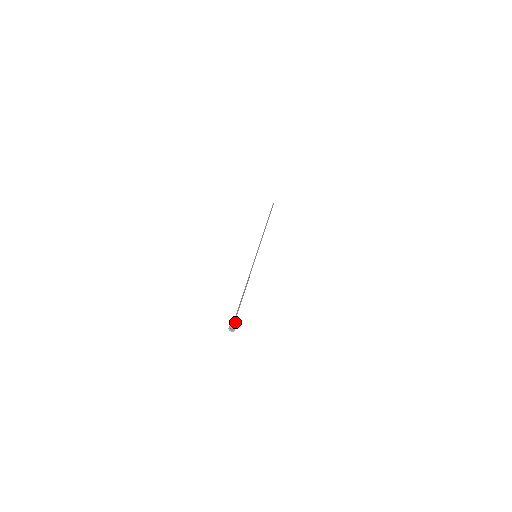
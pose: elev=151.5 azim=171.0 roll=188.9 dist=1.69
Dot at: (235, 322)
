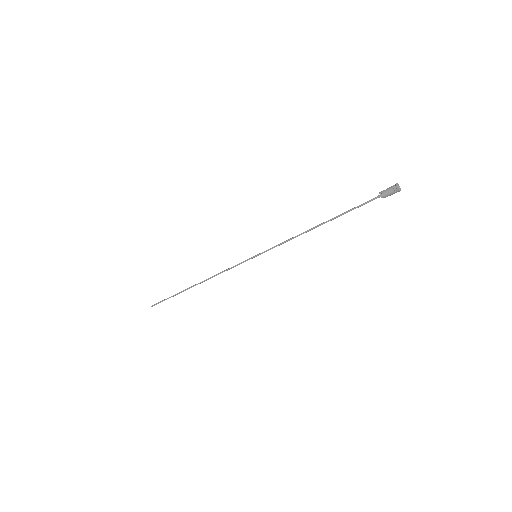
Dot at: (389, 190)
